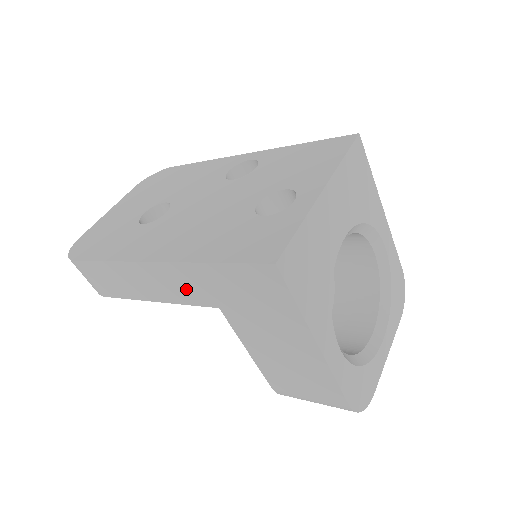
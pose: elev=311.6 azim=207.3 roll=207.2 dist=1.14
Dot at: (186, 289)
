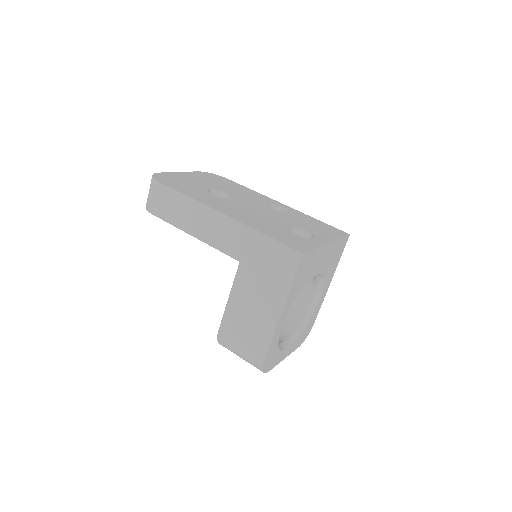
Dot at: (229, 240)
